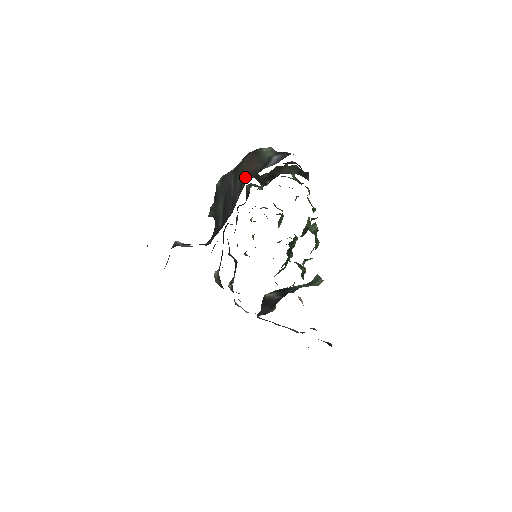
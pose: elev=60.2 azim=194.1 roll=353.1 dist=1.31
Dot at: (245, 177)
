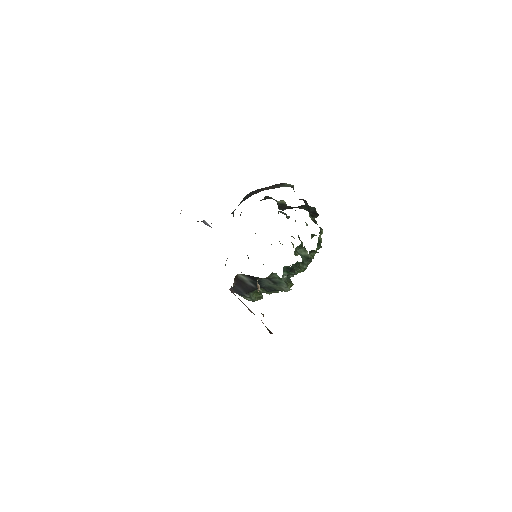
Dot at: (257, 192)
